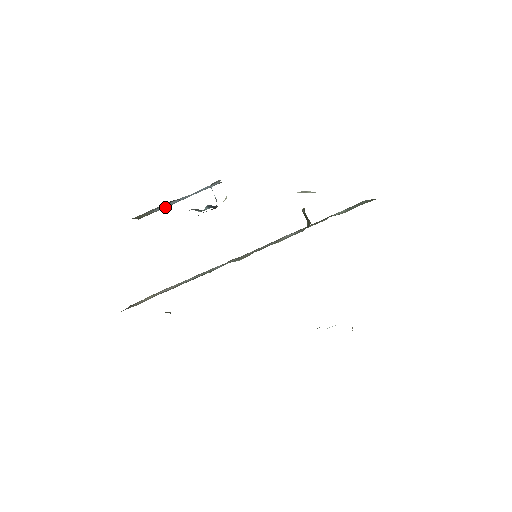
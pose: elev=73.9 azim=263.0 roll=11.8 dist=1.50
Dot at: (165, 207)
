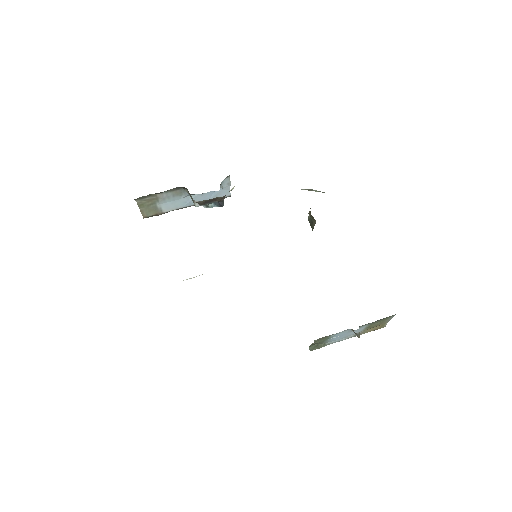
Dot at: (172, 209)
